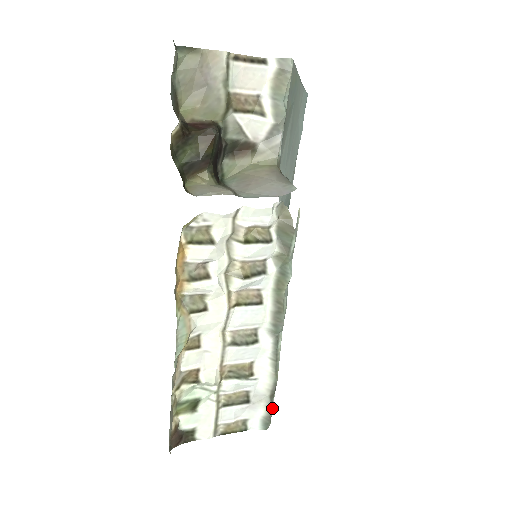
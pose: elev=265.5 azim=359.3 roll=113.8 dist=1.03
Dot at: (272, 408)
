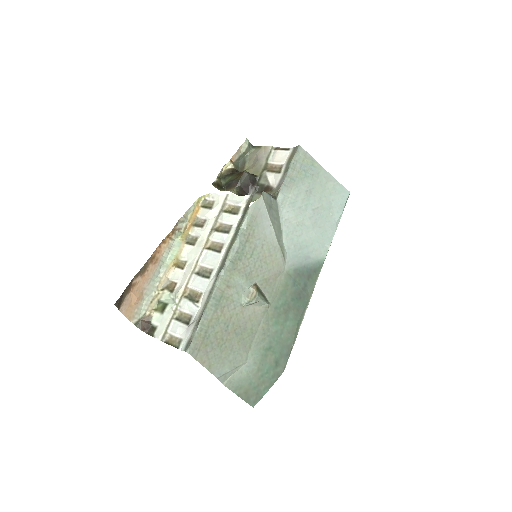
Dot at: (195, 334)
